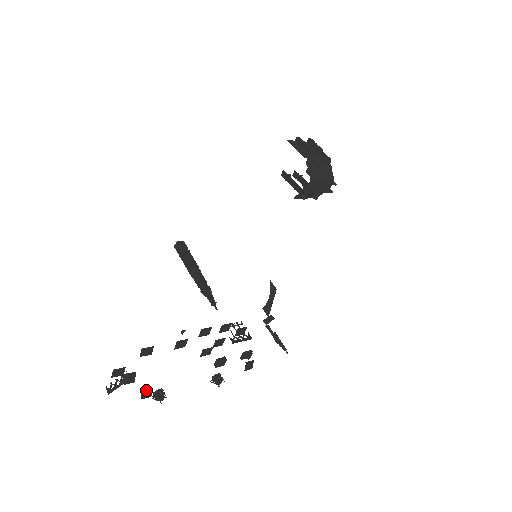
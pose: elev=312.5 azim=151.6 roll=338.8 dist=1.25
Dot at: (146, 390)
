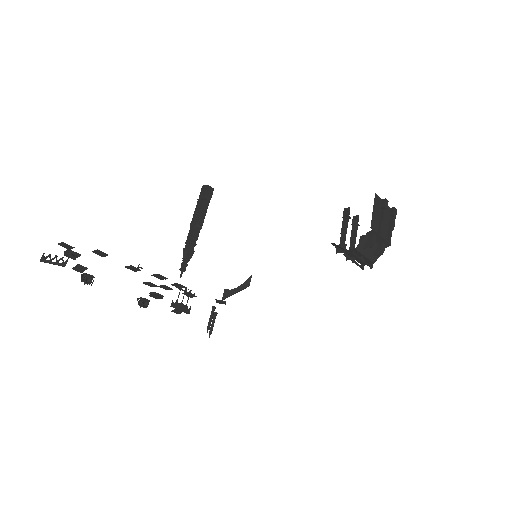
Dot at: (81, 267)
